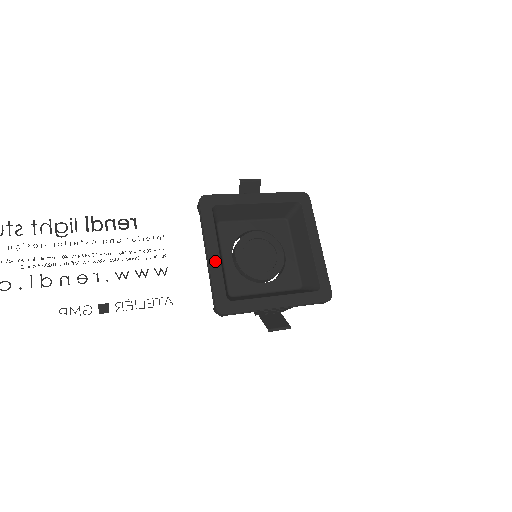
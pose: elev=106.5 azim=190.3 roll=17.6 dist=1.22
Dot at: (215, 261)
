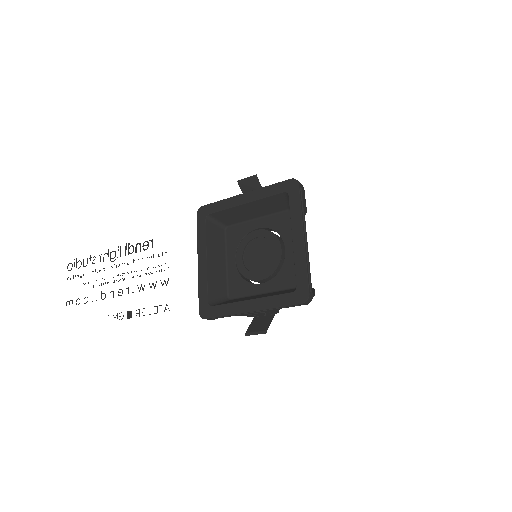
Dot at: (203, 269)
